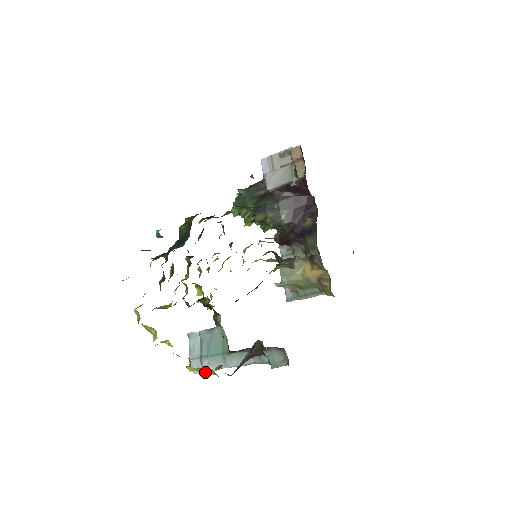
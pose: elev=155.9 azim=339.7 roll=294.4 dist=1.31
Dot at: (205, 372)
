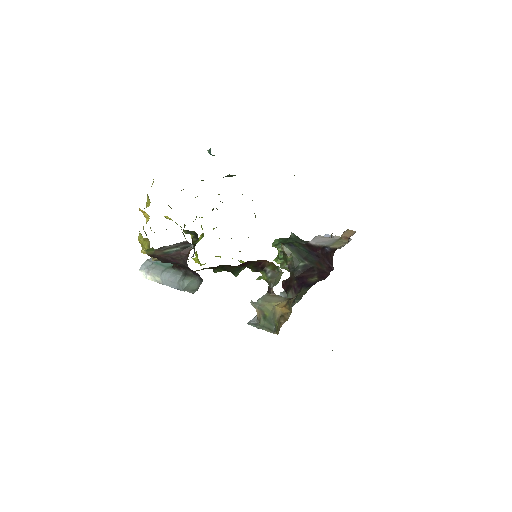
Dot at: (146, 272)
